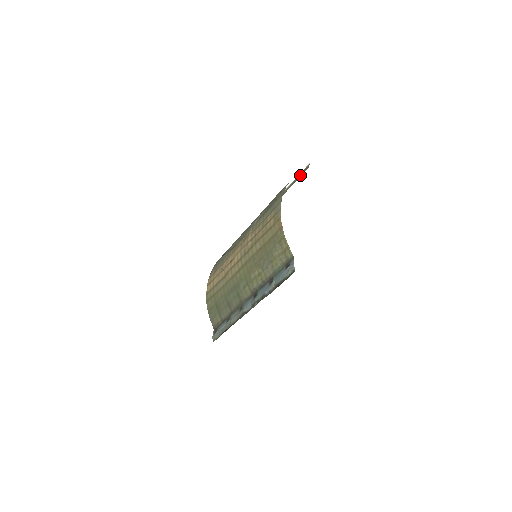
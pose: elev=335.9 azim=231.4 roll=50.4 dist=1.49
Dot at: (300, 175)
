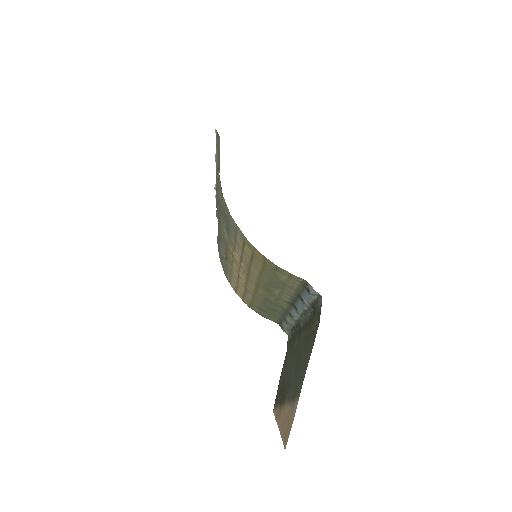
Dot at: (218, 146)
